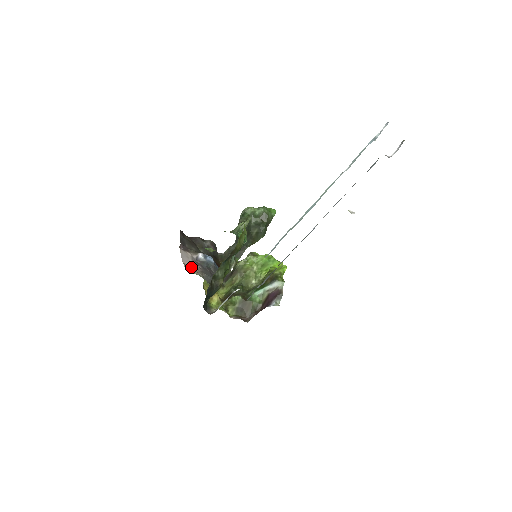
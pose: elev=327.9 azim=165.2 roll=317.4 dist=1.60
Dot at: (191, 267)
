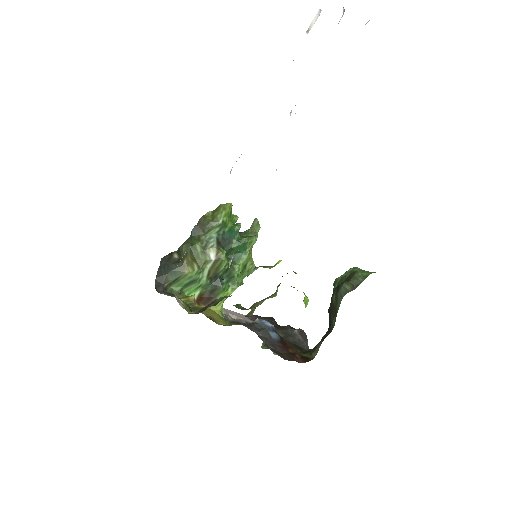
Dot at: occluded
